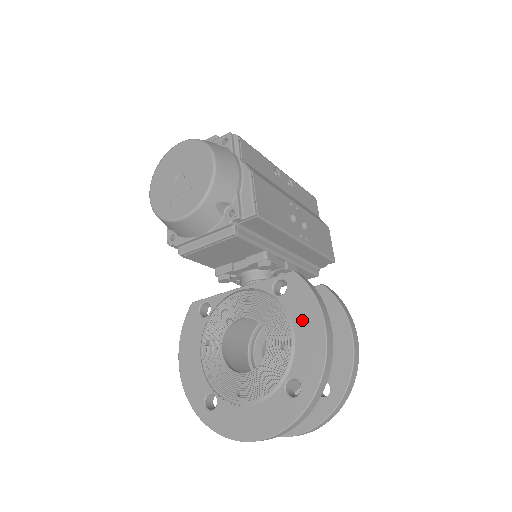
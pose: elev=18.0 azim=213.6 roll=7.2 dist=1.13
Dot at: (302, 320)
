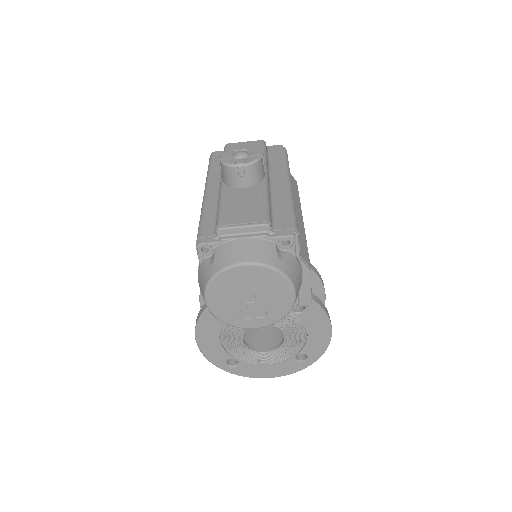
Dot at: (315, 328)
